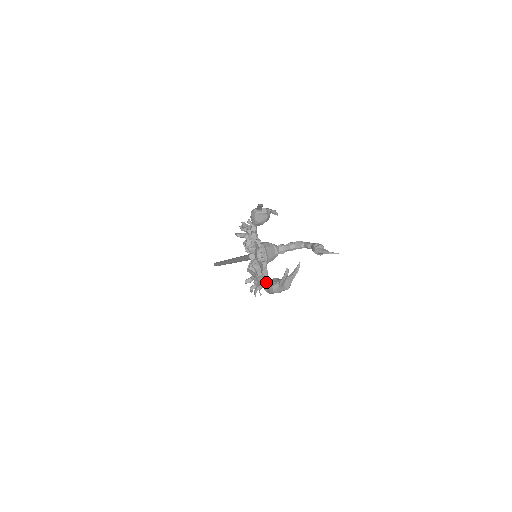
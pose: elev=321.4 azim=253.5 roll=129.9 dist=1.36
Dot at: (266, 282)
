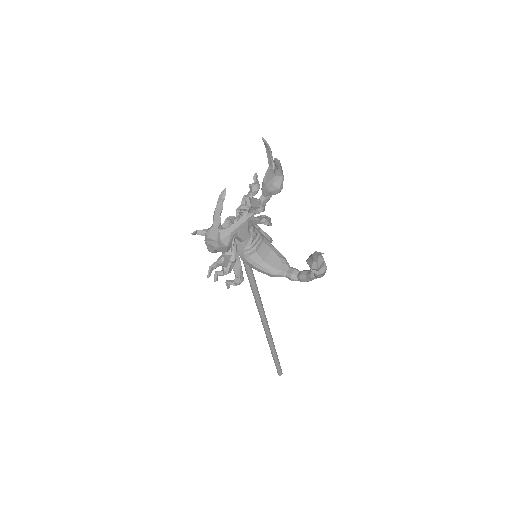
Dot at: occluded
